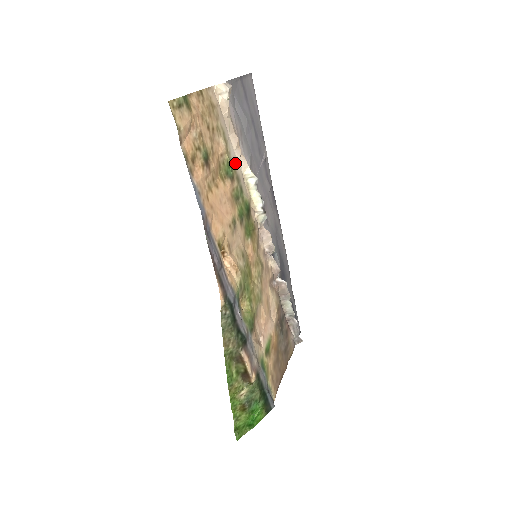
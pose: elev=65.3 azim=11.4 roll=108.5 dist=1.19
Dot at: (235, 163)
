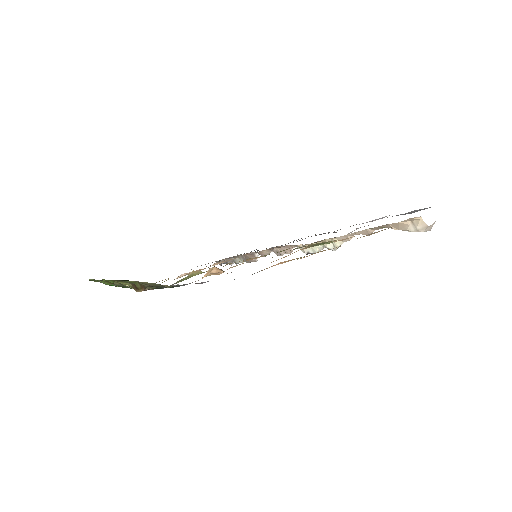
Dot at: occluded
